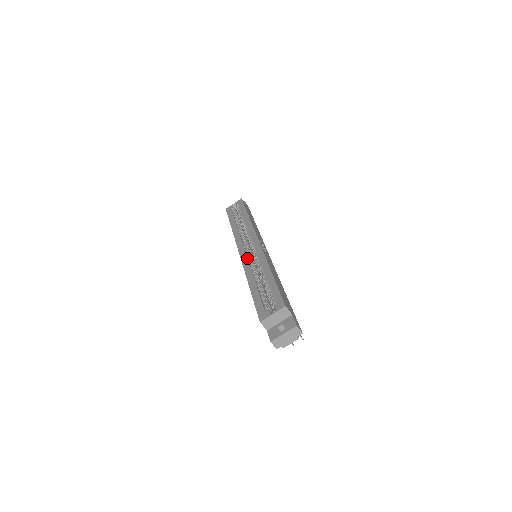
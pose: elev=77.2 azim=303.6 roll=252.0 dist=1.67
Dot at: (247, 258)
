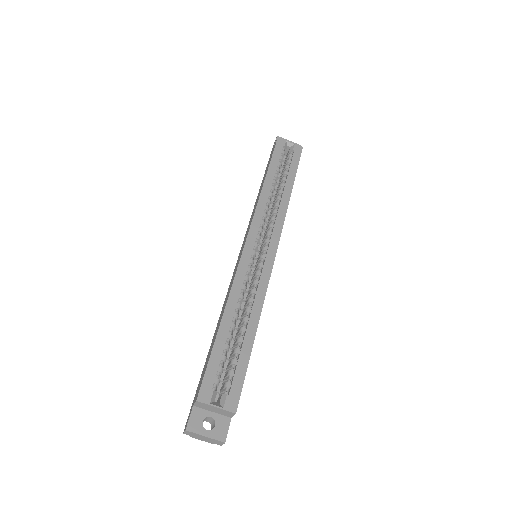
Dot at: (248, 265)
